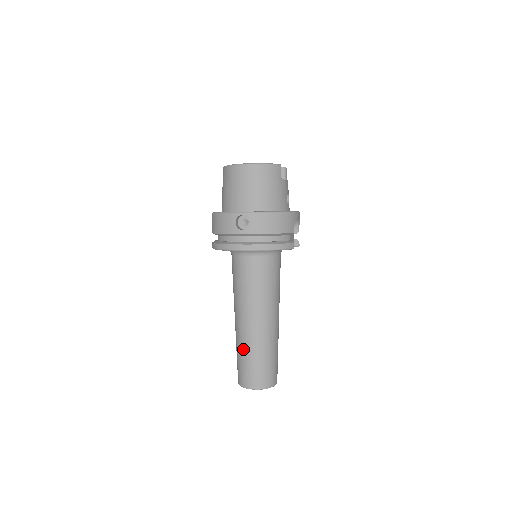
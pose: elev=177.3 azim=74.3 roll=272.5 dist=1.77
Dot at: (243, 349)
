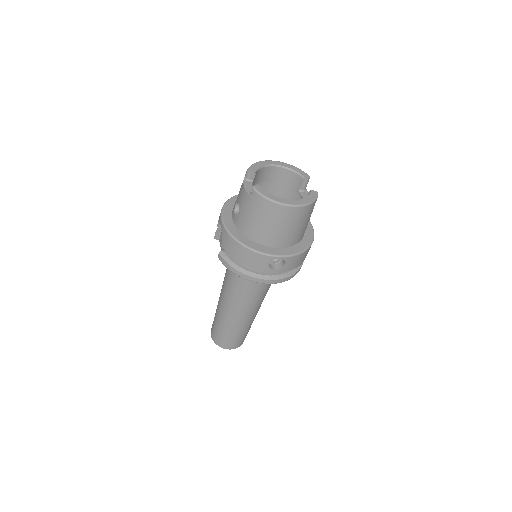
Dot at: (230, 328)
